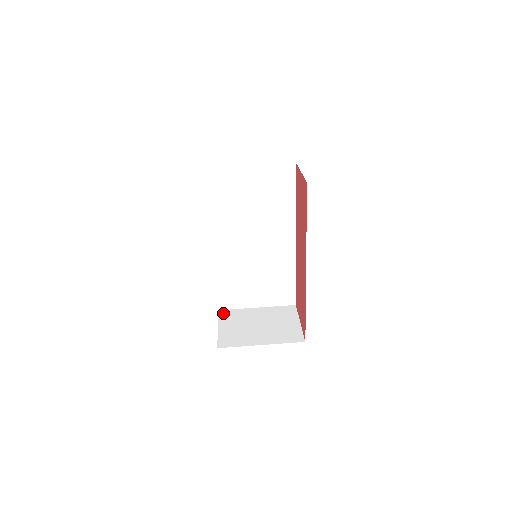
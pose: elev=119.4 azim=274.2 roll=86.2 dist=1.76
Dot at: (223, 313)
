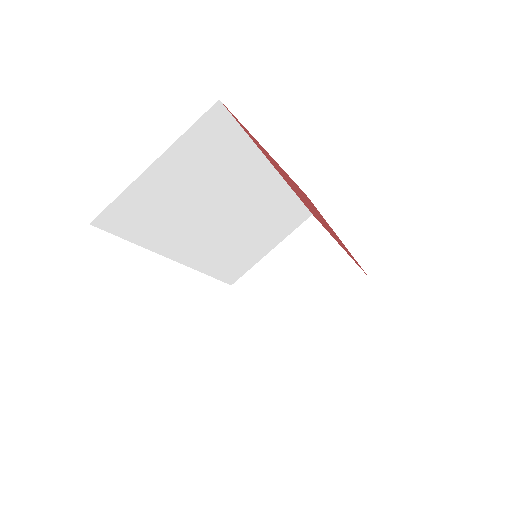
Dot at: (240, 287)
